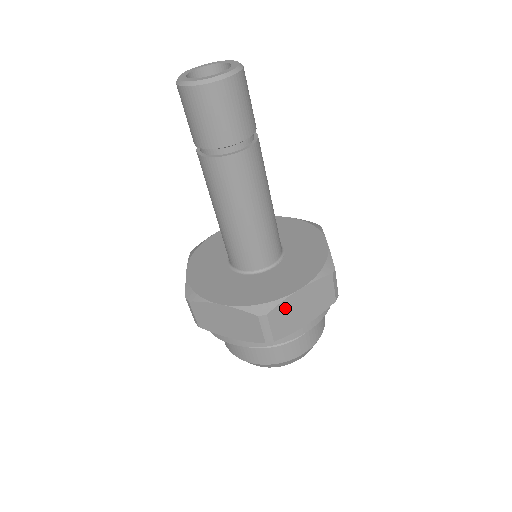
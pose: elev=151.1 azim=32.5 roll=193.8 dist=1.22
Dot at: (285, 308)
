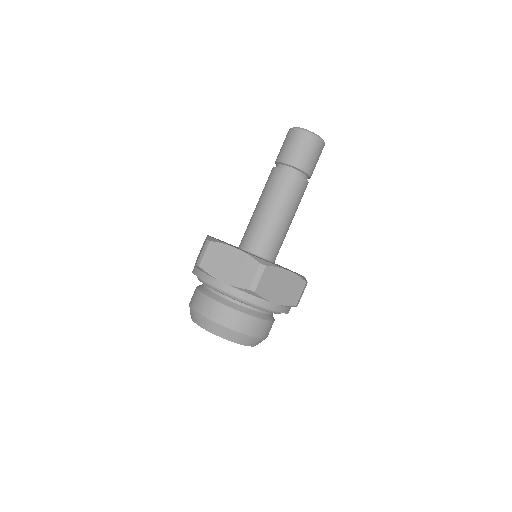
Dot at: (220, 251)
